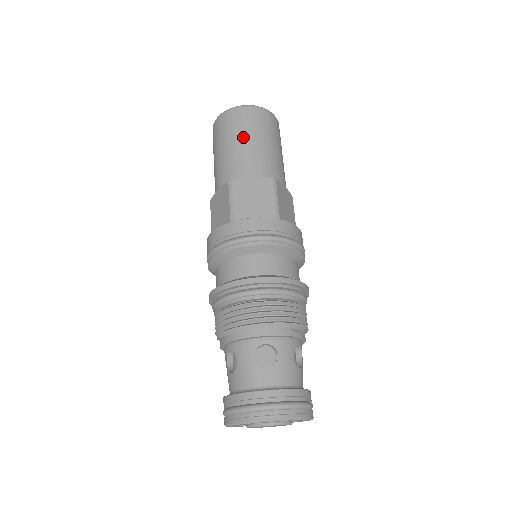
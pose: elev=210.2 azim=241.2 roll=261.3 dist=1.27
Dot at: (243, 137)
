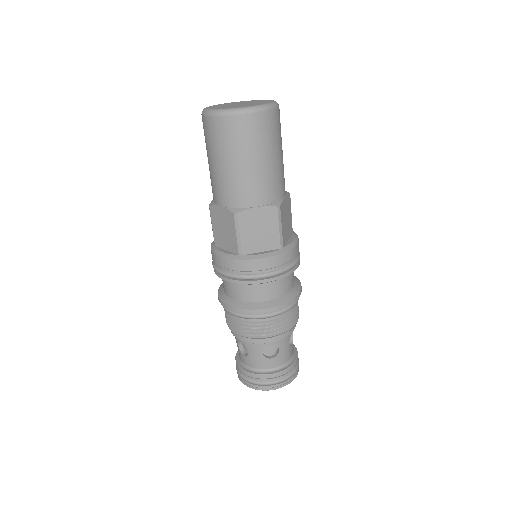
Dot at: (246, 158)
